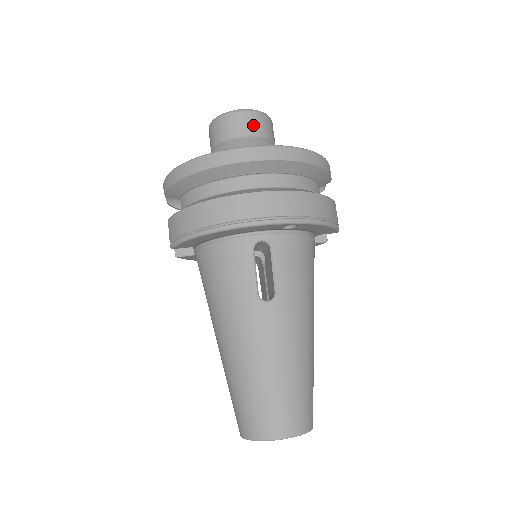
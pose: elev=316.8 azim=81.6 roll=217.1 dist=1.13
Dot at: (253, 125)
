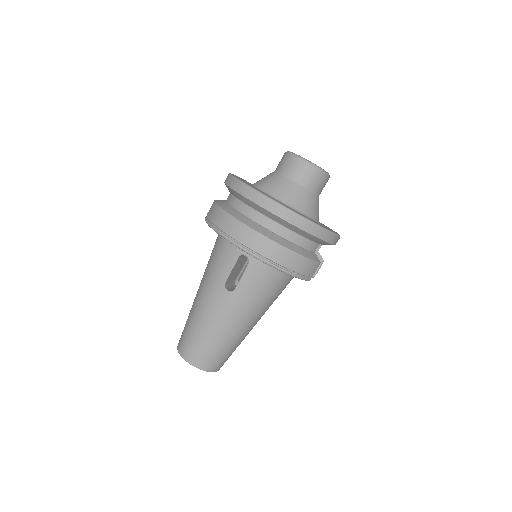
Dot at: (304, 175)
